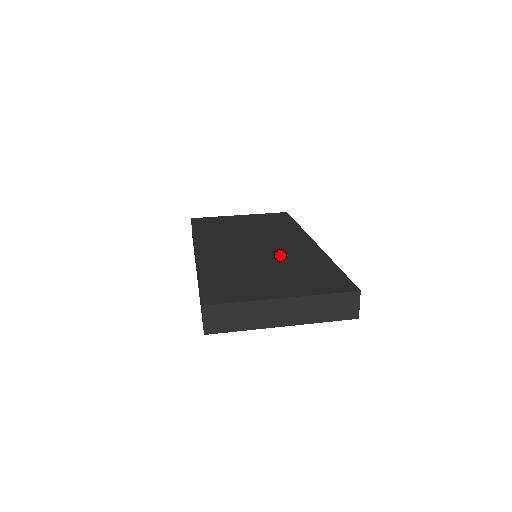
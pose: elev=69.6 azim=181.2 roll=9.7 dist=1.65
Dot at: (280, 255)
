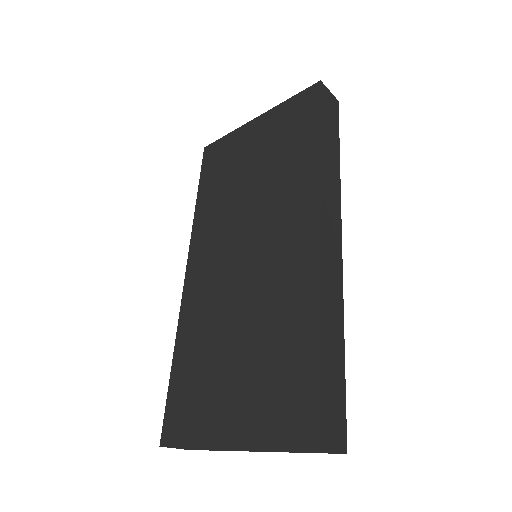
Dot at: (261, 291)
